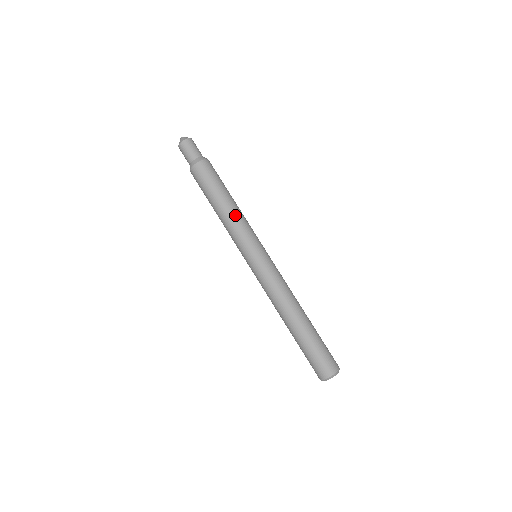
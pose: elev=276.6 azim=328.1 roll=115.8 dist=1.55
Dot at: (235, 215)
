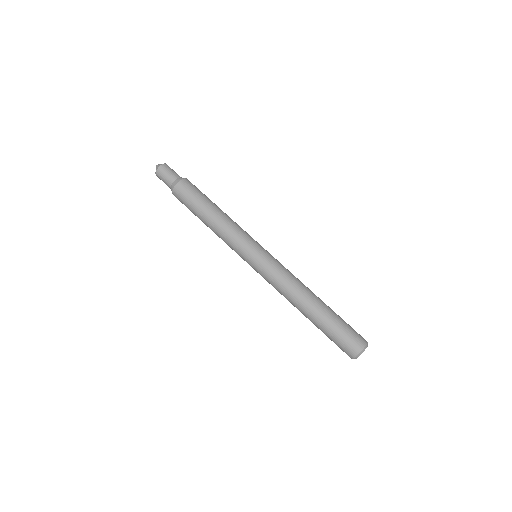
Dot at: (231, 219)
